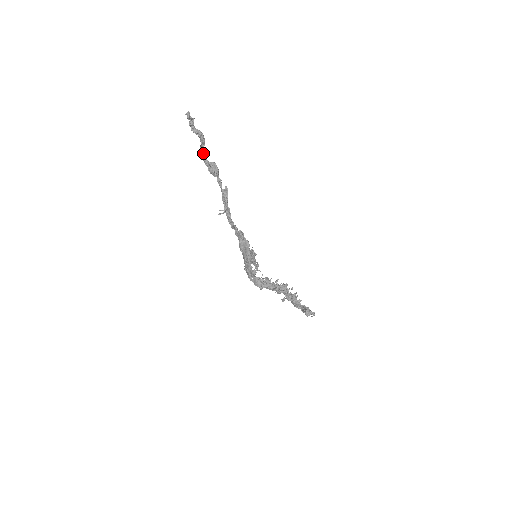
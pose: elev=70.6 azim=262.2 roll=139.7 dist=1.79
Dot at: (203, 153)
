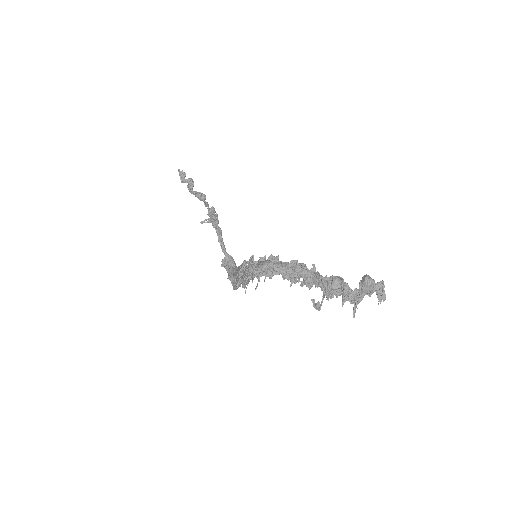
Dot at: (191, 188)
